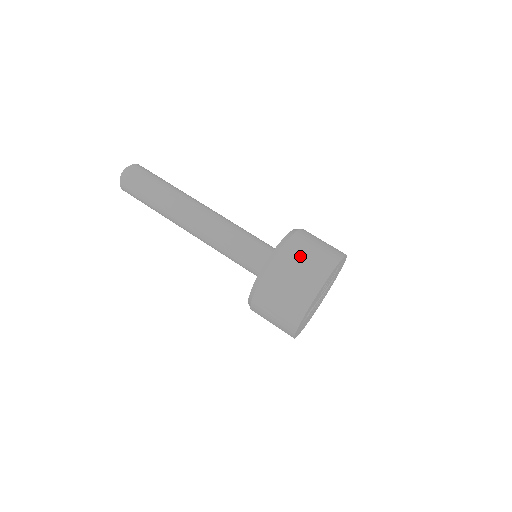
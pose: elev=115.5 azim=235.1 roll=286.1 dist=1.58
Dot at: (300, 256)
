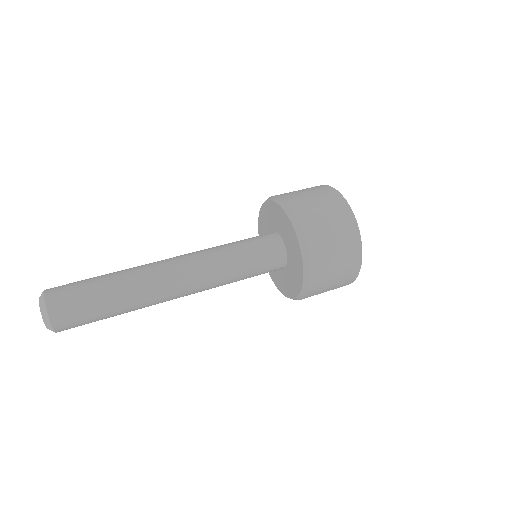
Dot at: (324, 229)
